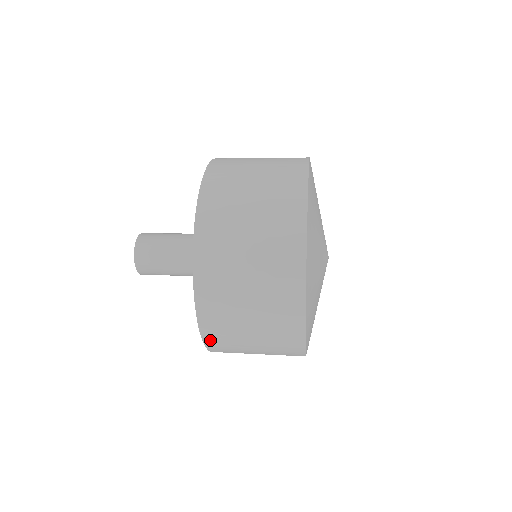
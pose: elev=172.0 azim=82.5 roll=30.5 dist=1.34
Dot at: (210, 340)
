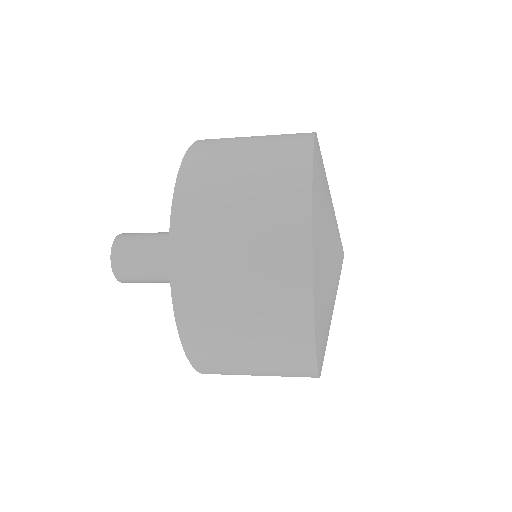
Dot at: (182, 295)
